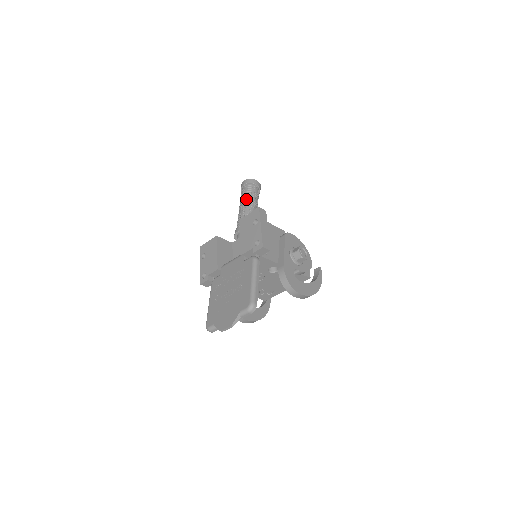
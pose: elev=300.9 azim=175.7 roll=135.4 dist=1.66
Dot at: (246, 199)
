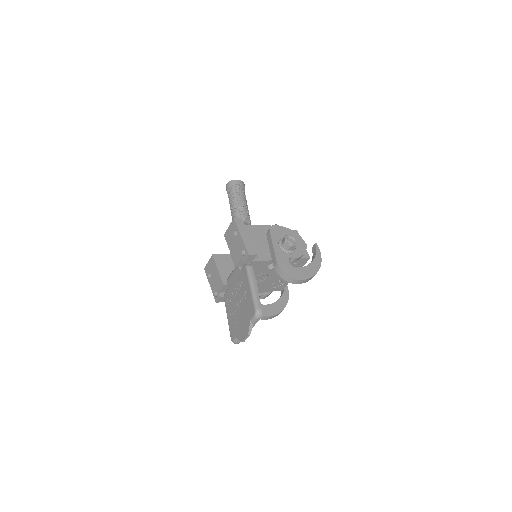
Dot at: (233, 202)
